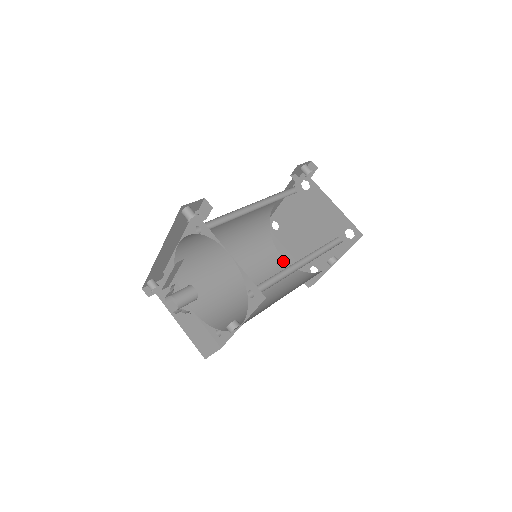
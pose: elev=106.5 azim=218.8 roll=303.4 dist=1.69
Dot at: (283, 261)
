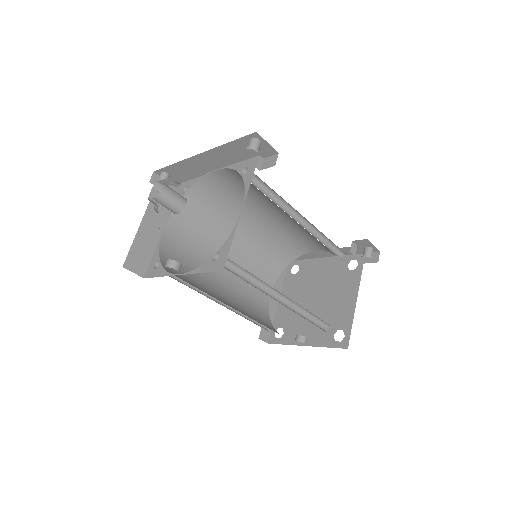
Dot at: (268, 297)
